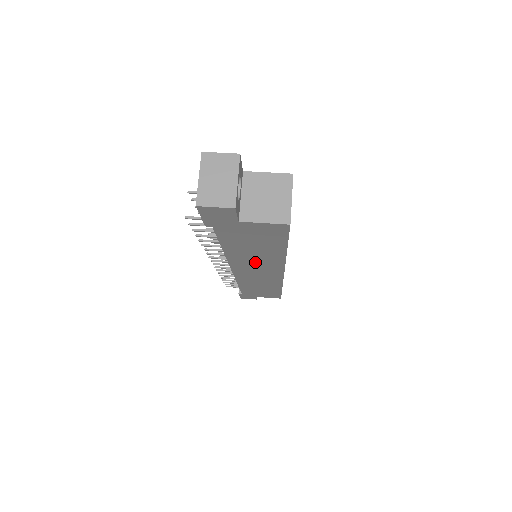
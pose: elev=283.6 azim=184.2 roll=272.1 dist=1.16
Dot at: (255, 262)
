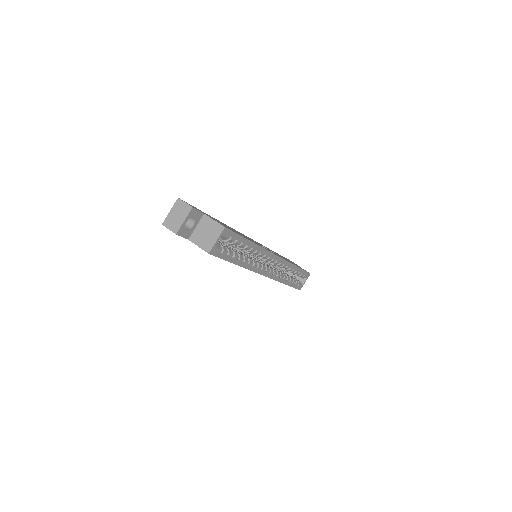
Dot at: occluded
